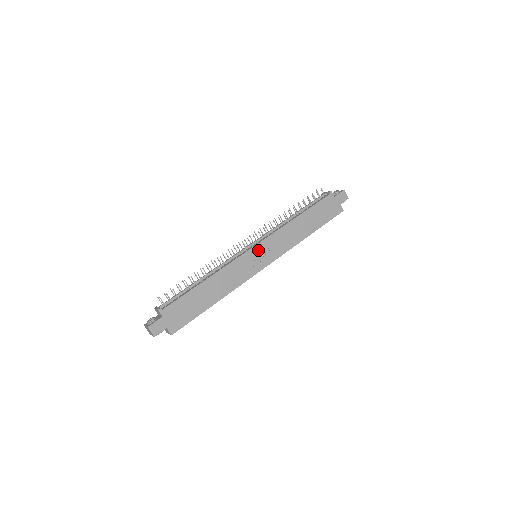
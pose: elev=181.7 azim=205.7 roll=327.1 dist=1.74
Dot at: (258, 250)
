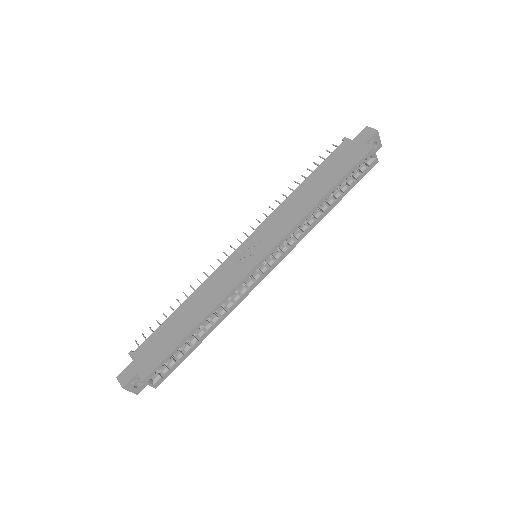
Dot at: (248, 245)
